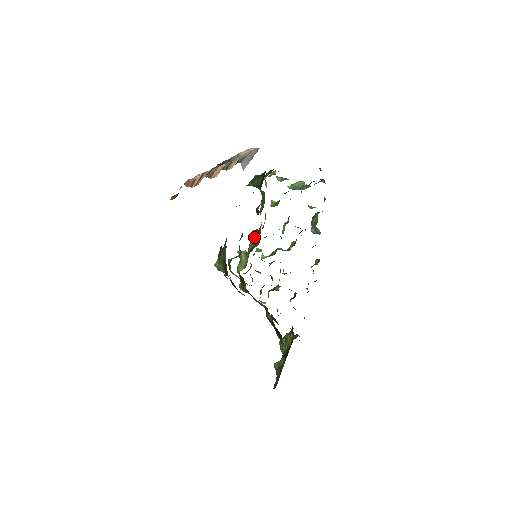
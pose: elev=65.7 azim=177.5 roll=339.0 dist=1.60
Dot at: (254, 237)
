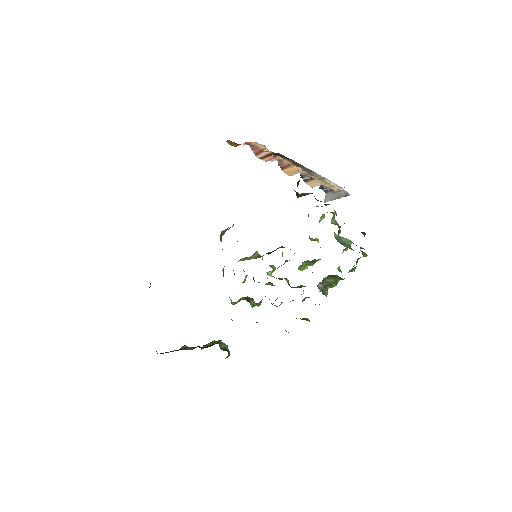
Dot at: occluded
